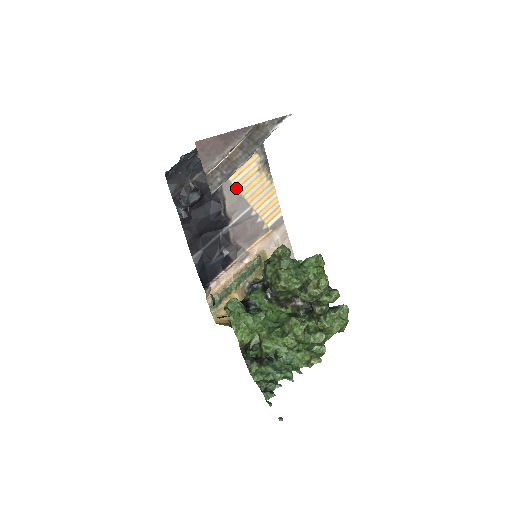
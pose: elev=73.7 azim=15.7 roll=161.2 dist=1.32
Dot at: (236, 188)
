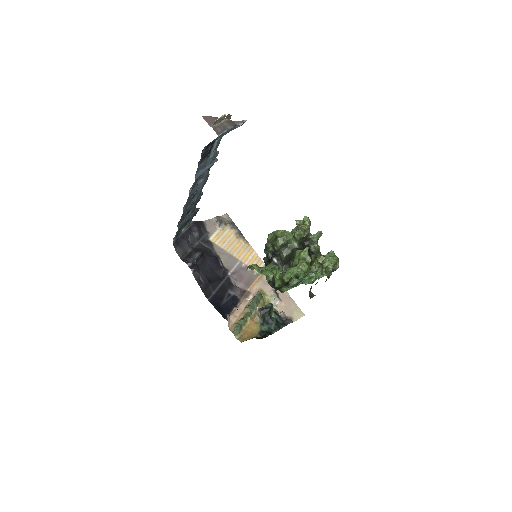
Dot at: (225, 250)
